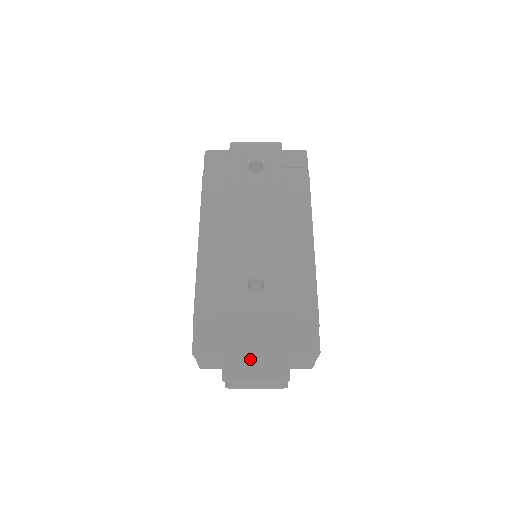
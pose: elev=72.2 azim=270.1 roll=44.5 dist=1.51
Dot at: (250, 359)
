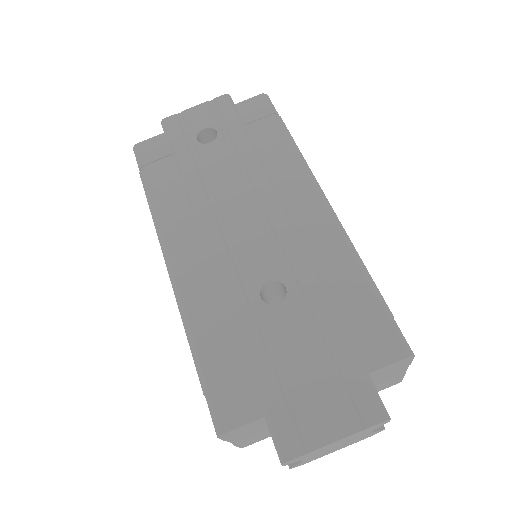
Dot at: (312, 412)
